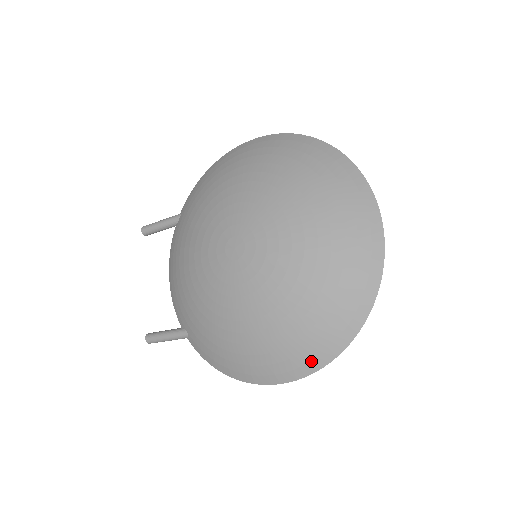
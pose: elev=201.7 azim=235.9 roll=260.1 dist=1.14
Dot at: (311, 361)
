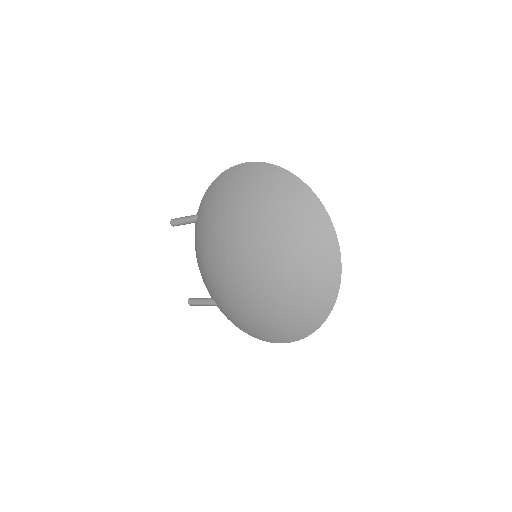
Dot at: (298, 334)
